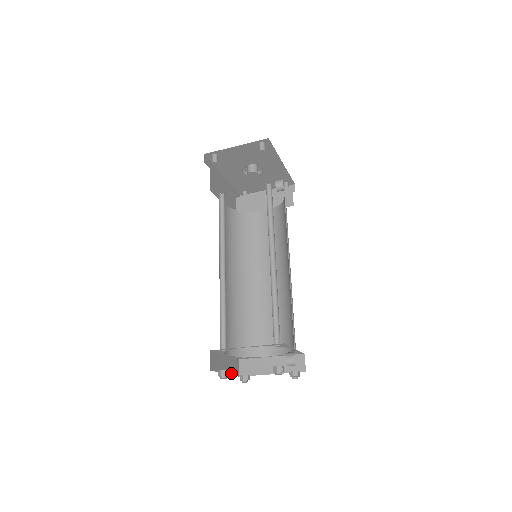
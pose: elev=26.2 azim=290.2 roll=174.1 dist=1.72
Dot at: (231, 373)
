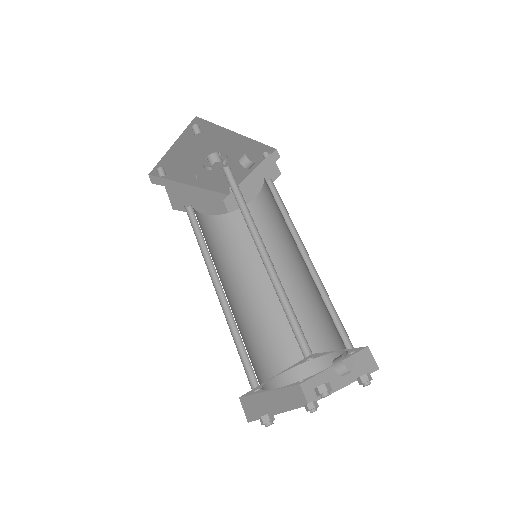
Dot at: (291, 408)
